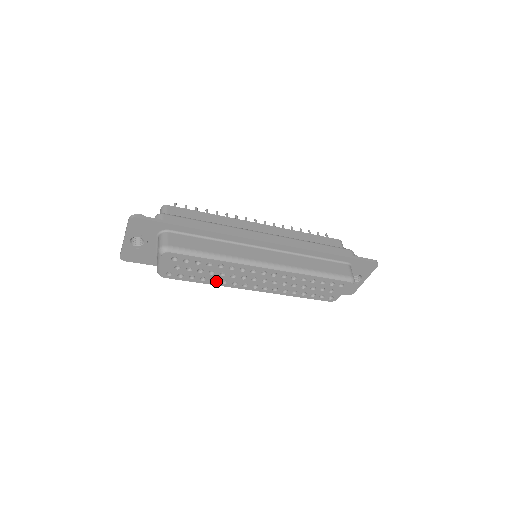
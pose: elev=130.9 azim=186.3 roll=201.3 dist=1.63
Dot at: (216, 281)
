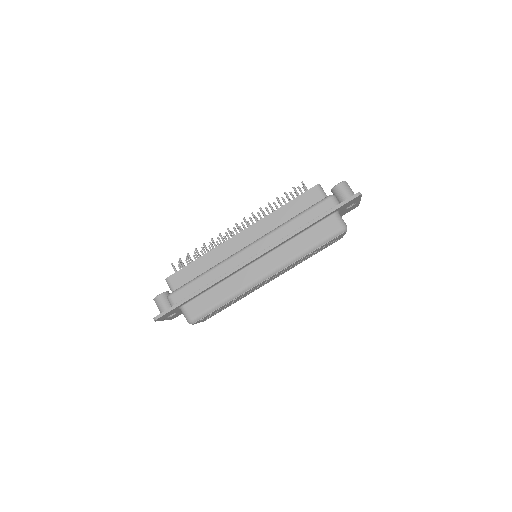
Dot at: (241, 298)
